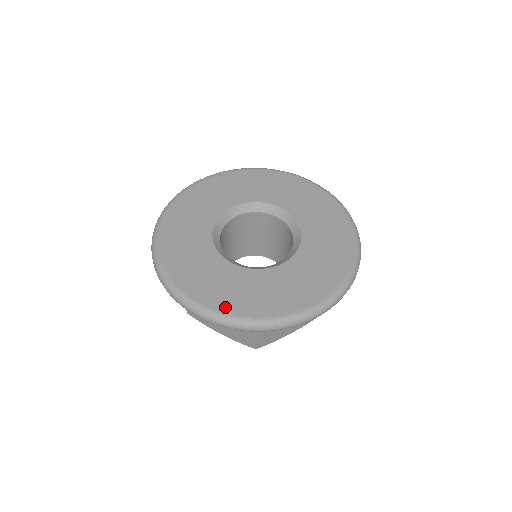
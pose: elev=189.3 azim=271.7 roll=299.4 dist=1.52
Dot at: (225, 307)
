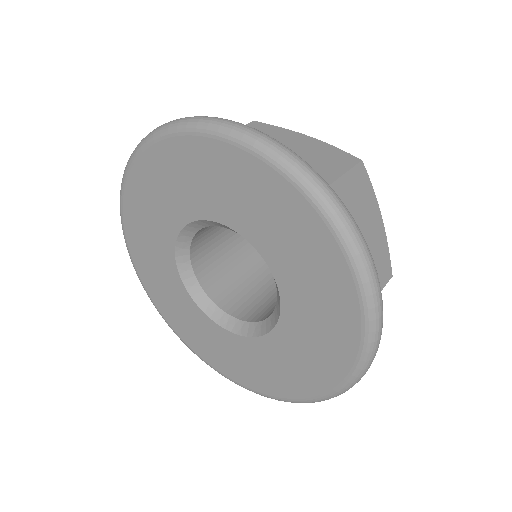
Dot at: (237, 378)
